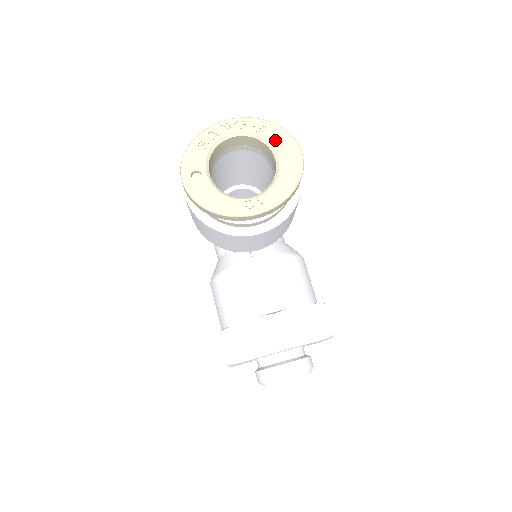
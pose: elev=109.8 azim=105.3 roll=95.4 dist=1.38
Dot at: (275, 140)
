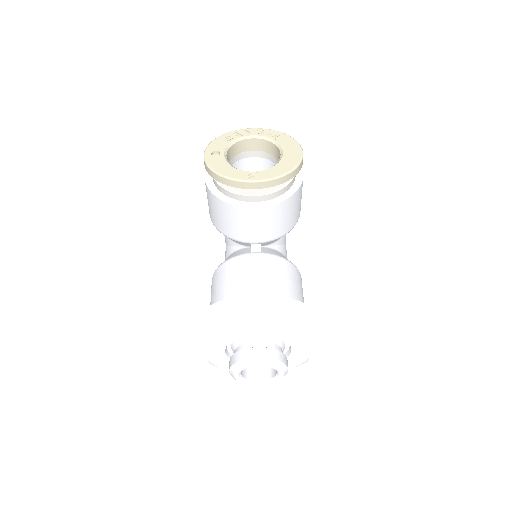
Dot at: (284, 143)
